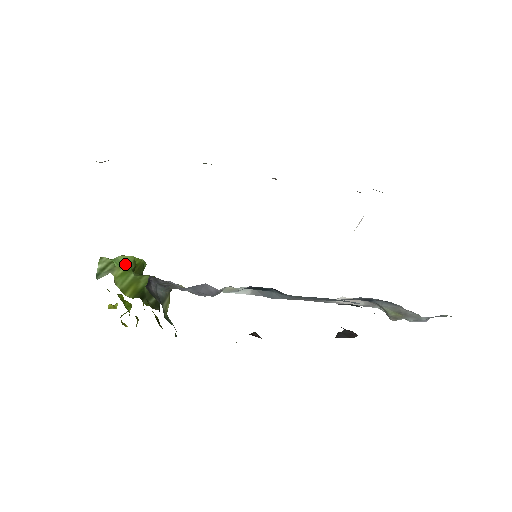
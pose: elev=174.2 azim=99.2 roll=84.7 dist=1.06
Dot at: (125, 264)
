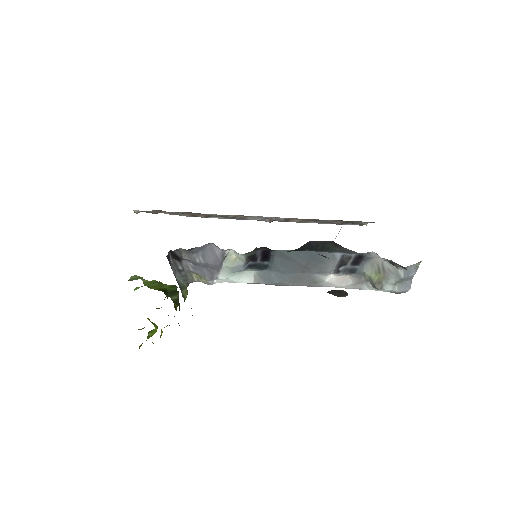
Dot at: occluded
